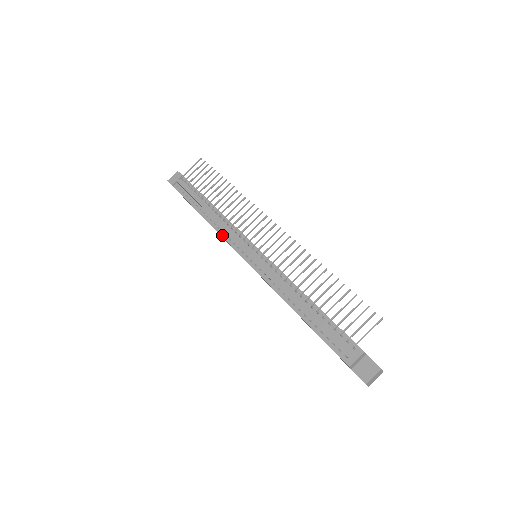
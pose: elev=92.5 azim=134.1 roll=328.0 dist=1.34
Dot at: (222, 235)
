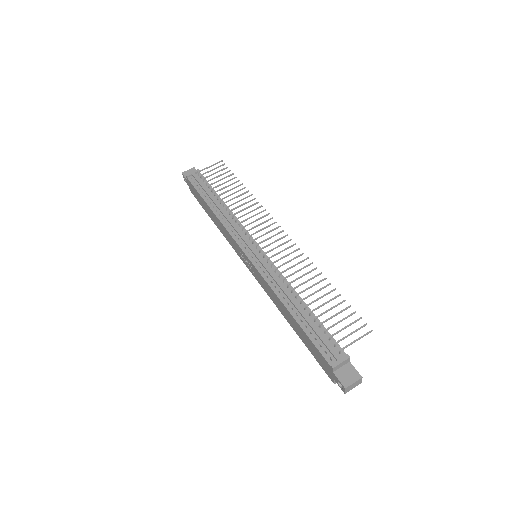
Dot at: (228, 229)
